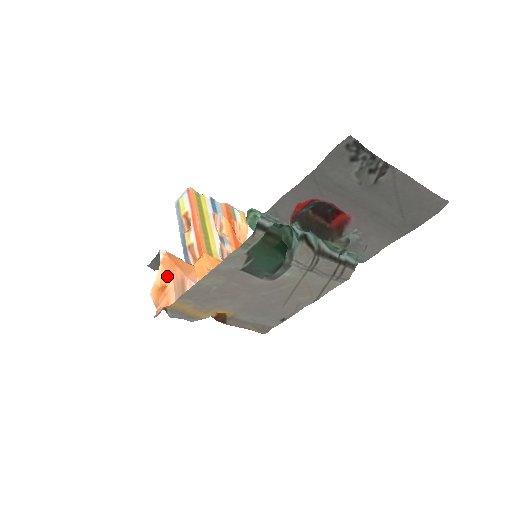
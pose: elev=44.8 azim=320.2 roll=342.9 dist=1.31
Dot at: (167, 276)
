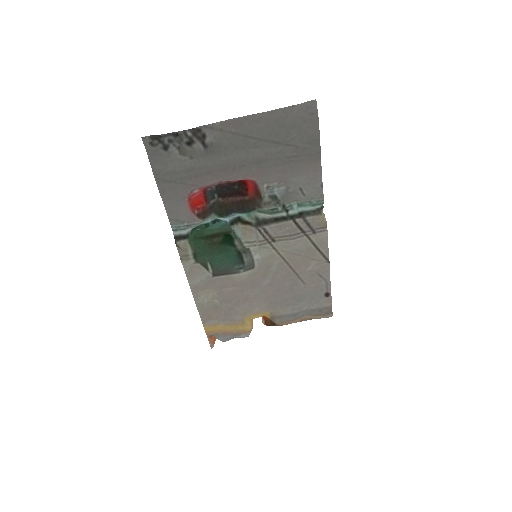
Dot at: occluded
